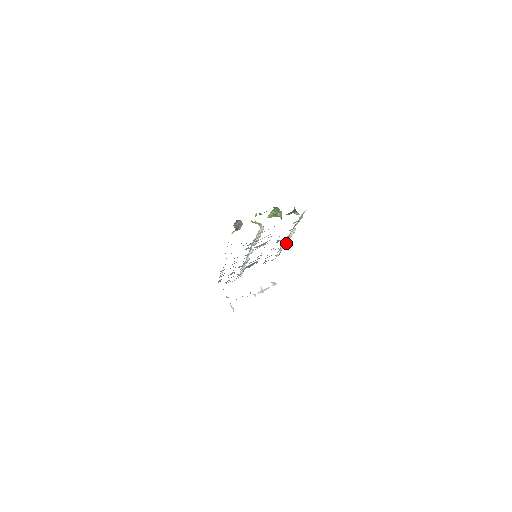
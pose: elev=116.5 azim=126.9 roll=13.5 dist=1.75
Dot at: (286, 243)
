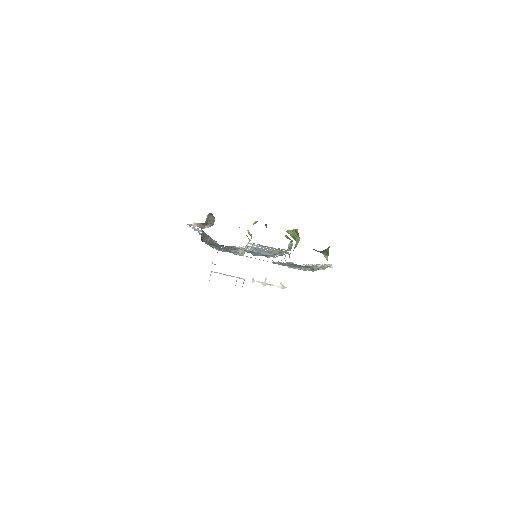
Dot at: occluded
